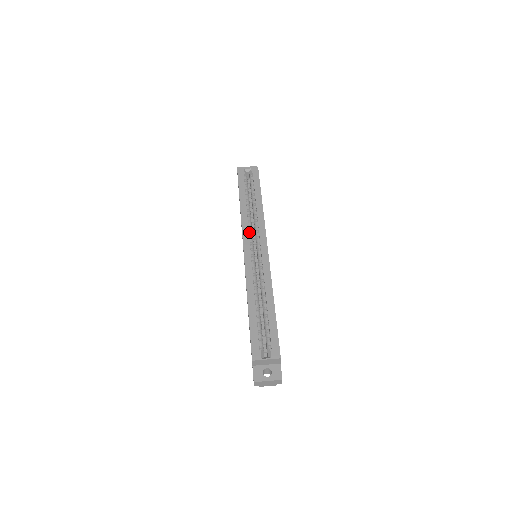
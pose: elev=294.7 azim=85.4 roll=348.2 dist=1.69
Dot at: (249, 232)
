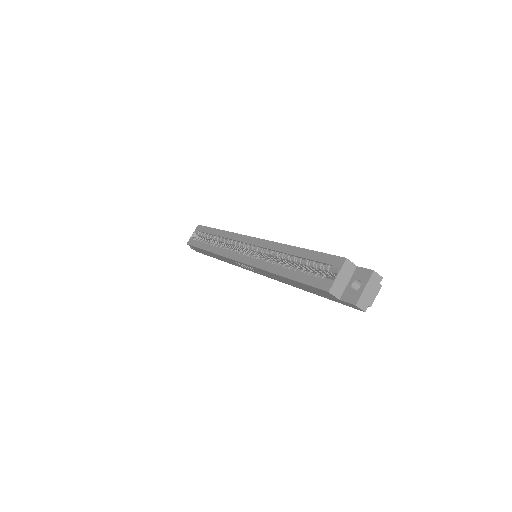
Dot at: occluded
